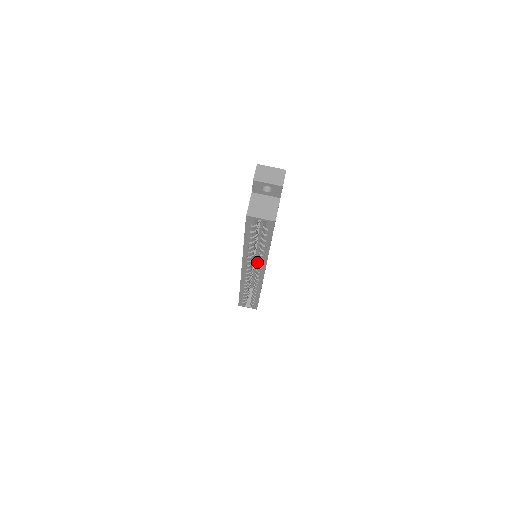
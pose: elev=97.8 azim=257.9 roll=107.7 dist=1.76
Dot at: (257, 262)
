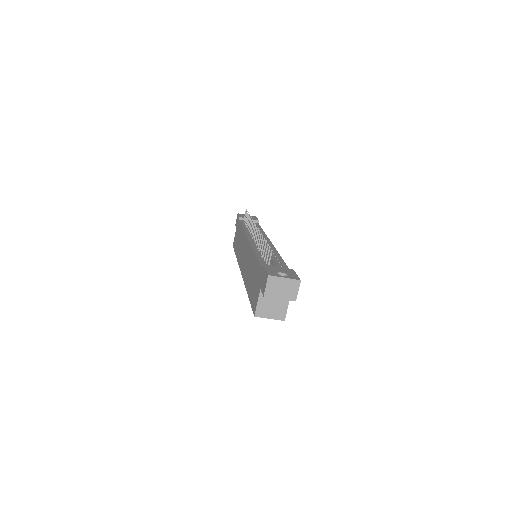
Dot at: occluded
